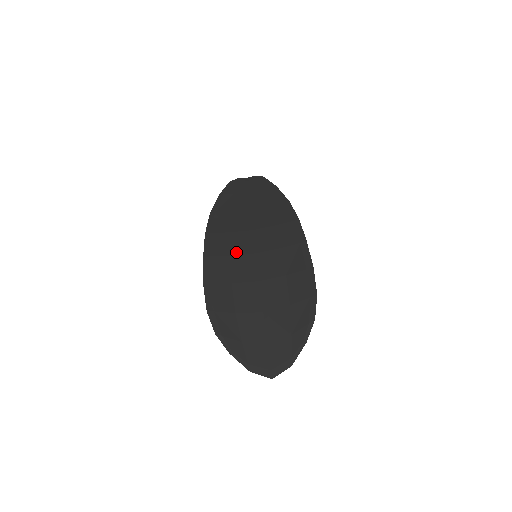
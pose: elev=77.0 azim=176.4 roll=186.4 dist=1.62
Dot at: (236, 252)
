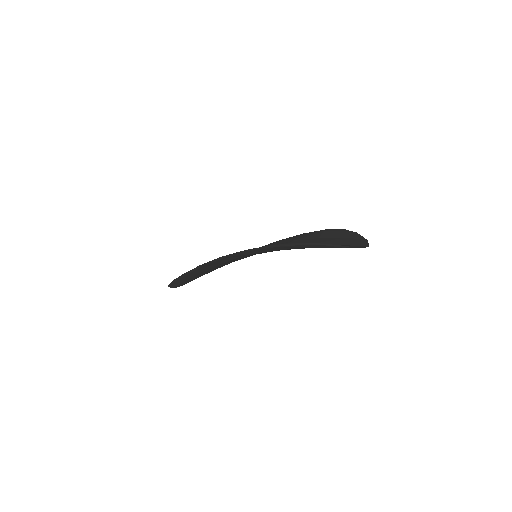
Dot at: occluded
